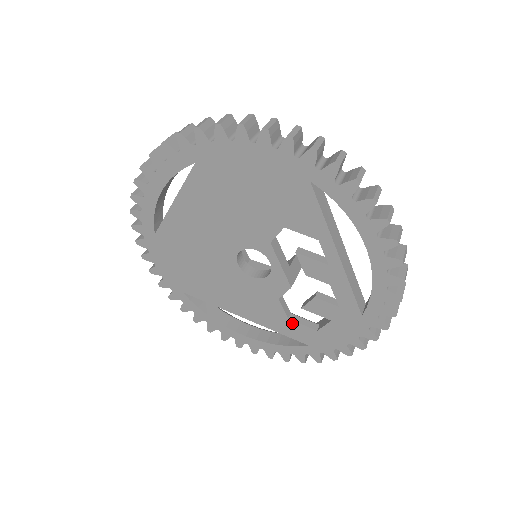
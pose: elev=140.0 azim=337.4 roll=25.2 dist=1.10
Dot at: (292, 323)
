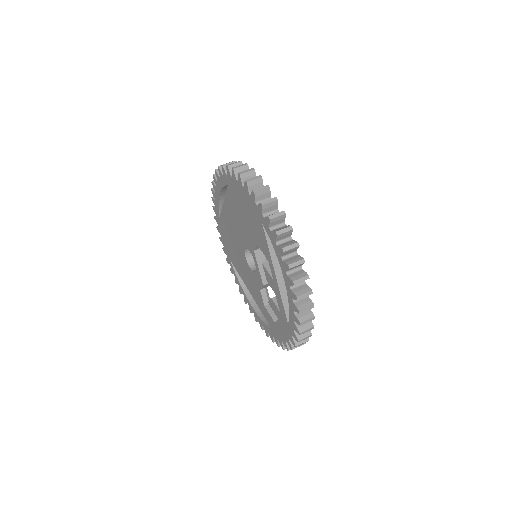
Dot at: (266, 310)
